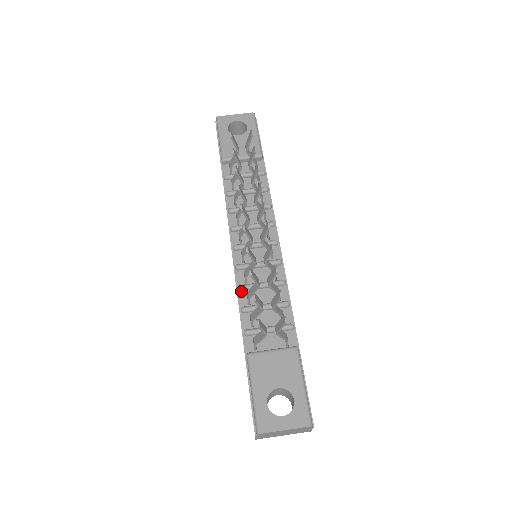
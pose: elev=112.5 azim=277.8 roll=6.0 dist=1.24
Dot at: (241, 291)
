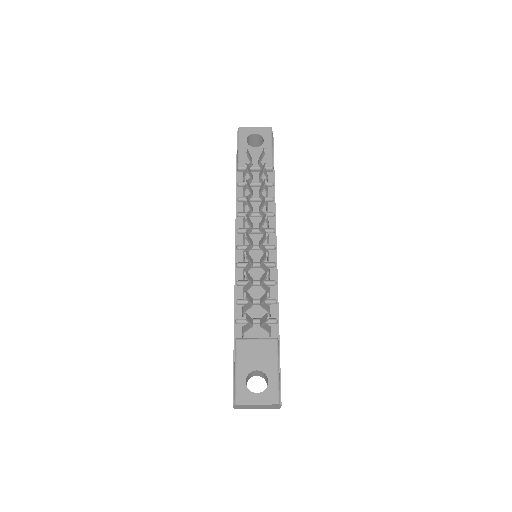
Dot at: (238, 286)
